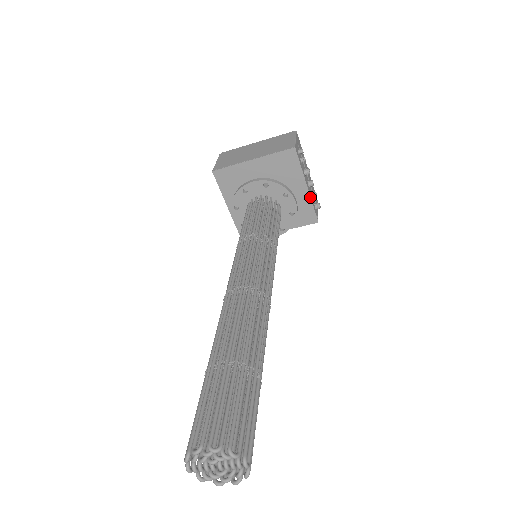
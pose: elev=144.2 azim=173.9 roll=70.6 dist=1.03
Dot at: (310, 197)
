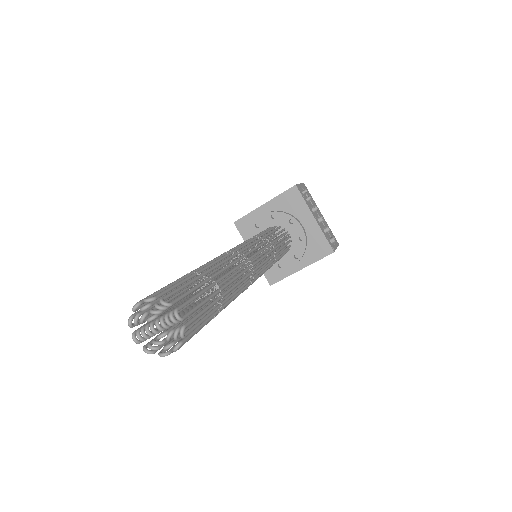
Dot at: (320, 228)
